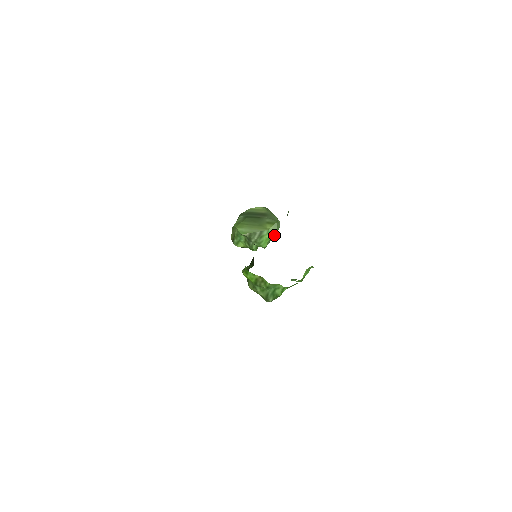
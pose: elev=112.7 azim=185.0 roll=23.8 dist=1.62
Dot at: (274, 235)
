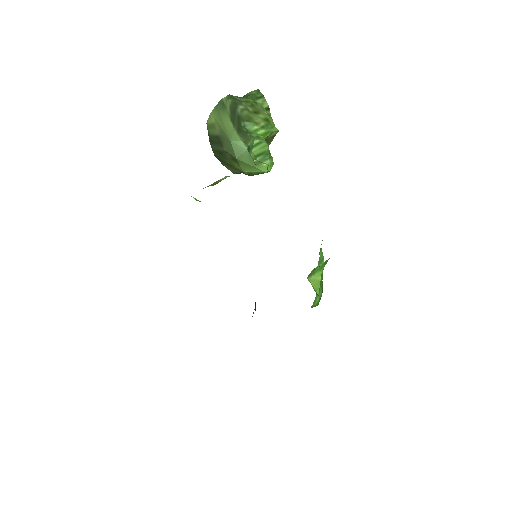
Dot at: (255, 170)
